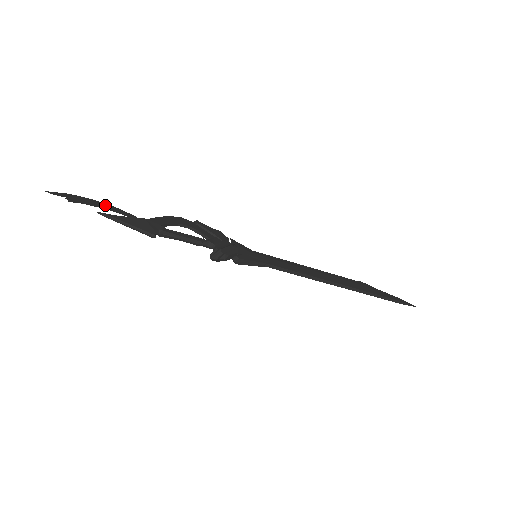
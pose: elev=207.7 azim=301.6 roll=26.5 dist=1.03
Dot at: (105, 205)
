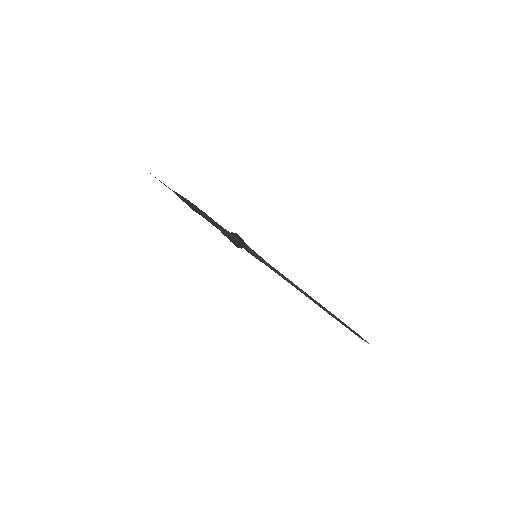
Dot at: occluded
